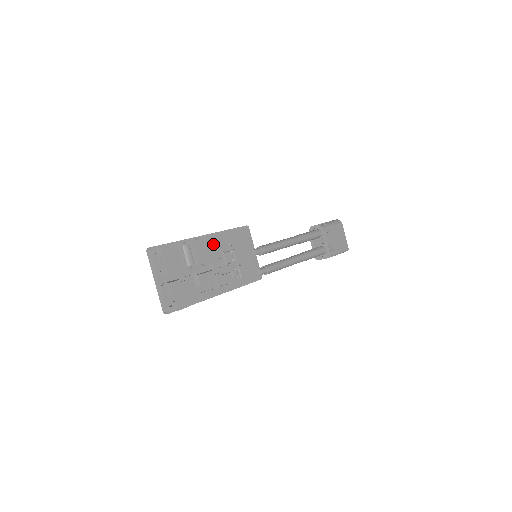
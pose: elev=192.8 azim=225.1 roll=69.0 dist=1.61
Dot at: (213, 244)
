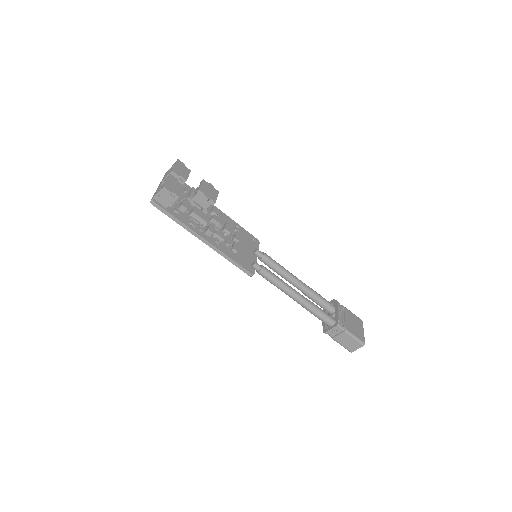
Dot at: (221, 217)
